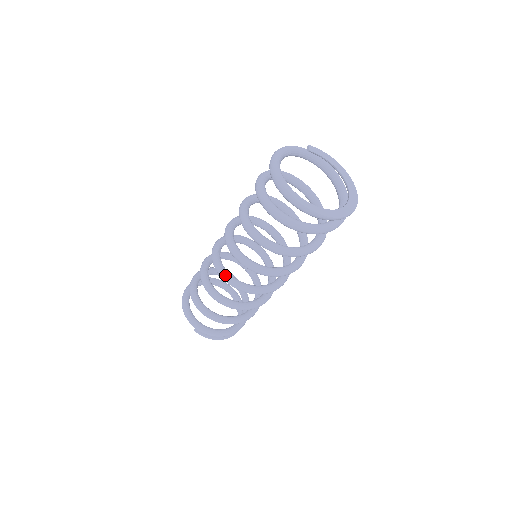
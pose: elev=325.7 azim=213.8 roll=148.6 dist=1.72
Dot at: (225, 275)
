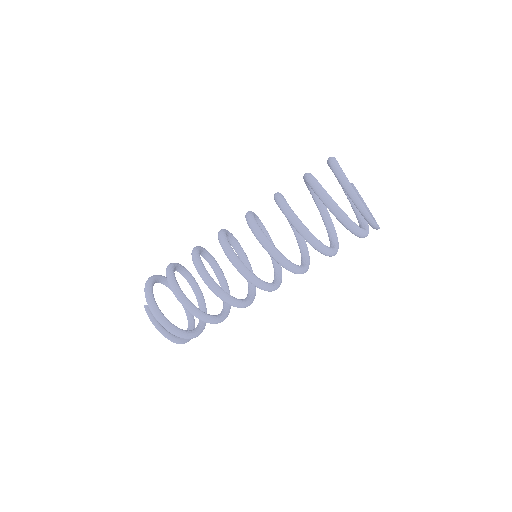
Dot at: (227, 243)
